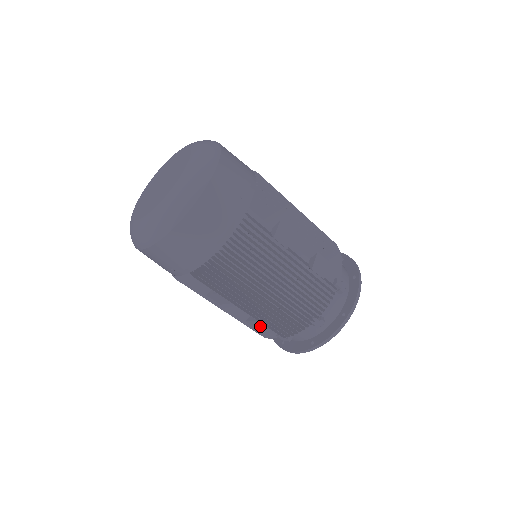
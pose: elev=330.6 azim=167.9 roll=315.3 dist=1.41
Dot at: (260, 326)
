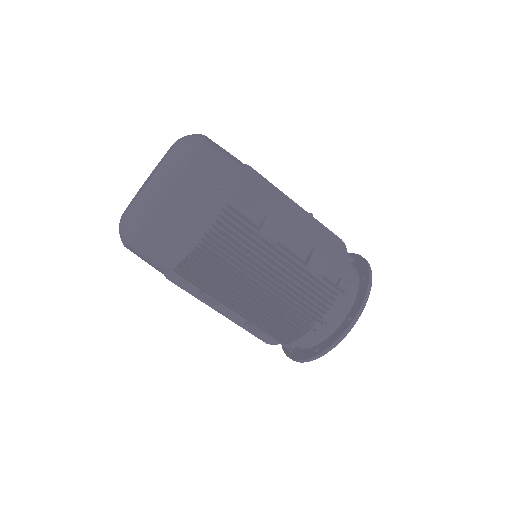
Dot at: (257, 330)
